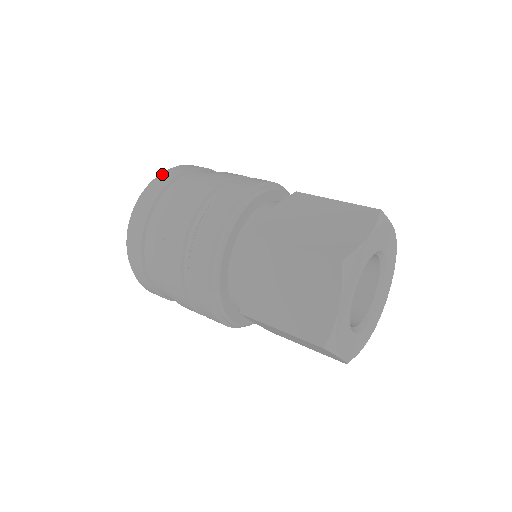
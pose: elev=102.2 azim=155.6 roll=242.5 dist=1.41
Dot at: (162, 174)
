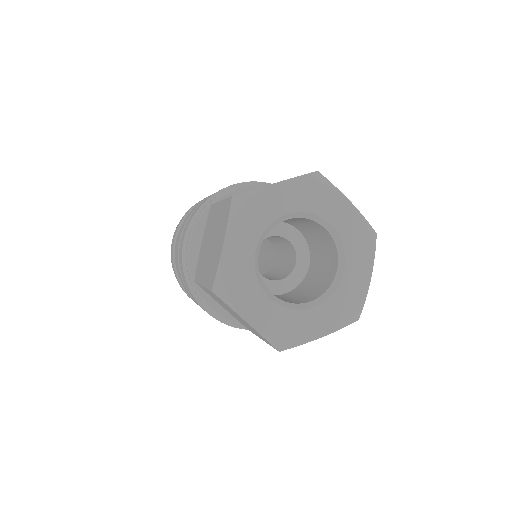
Dot at: (172, 242)
